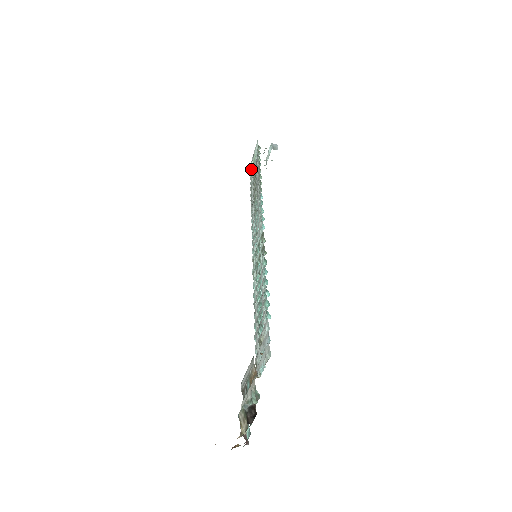
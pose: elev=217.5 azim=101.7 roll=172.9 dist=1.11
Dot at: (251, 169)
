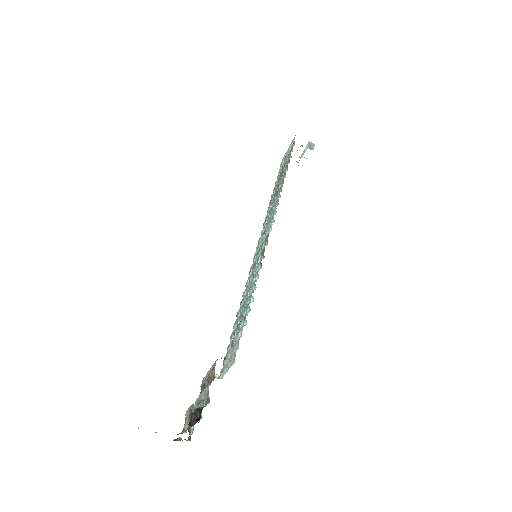
Dot at: (282, 163)
